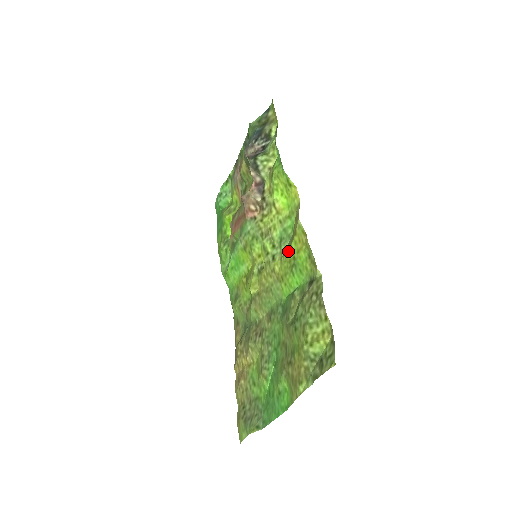
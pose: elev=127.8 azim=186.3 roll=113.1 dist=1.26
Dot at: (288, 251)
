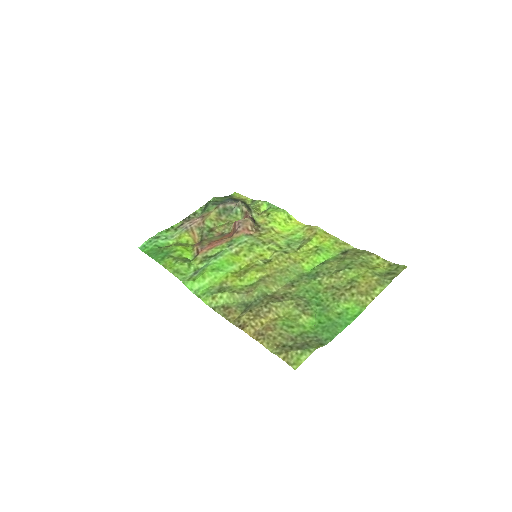
Dot at: (308, 244)
